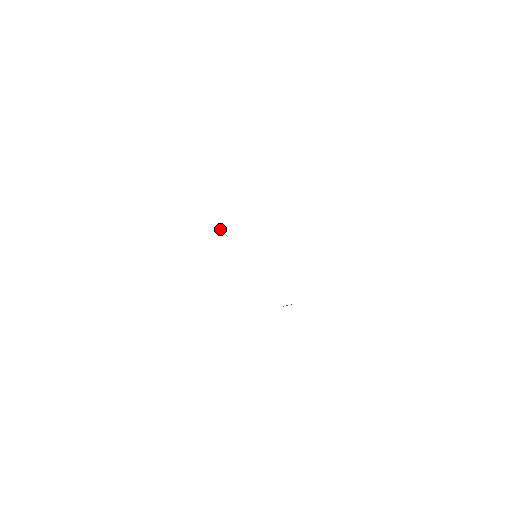
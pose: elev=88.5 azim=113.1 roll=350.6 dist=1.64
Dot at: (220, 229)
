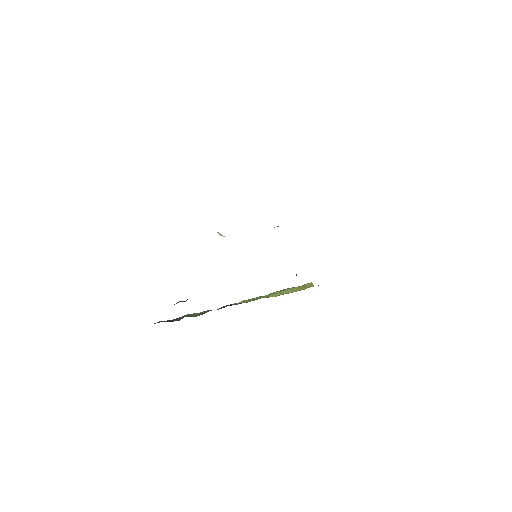
Dot at: (219, 233)
